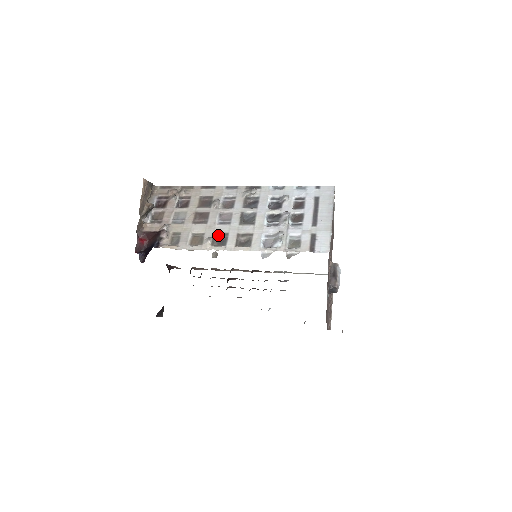
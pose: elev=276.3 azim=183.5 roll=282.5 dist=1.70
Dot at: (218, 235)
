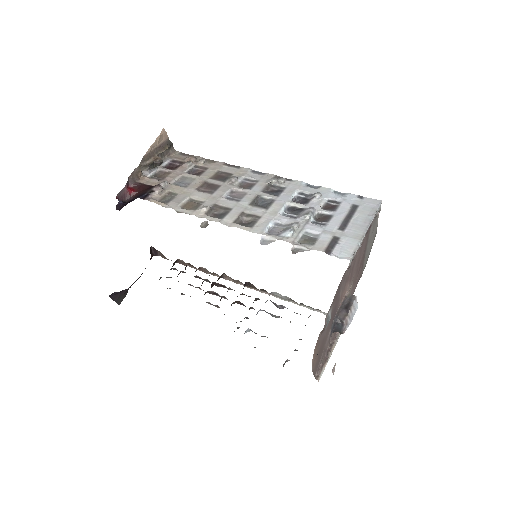
Dot at: (219, 207)
